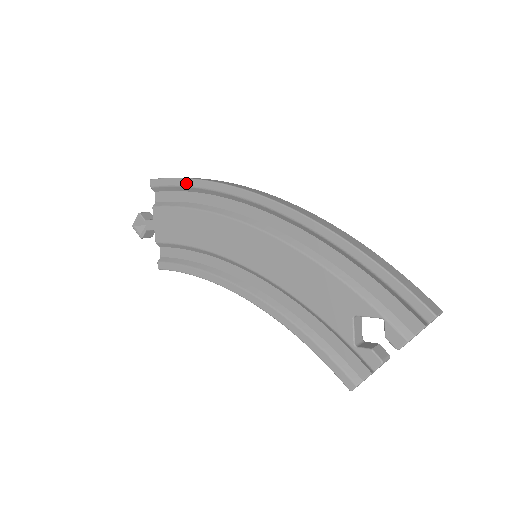
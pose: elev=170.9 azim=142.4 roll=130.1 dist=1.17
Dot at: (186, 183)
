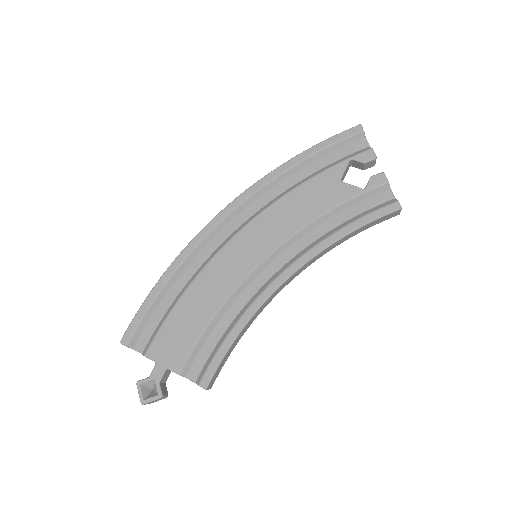
Dot at: (154, 294)
